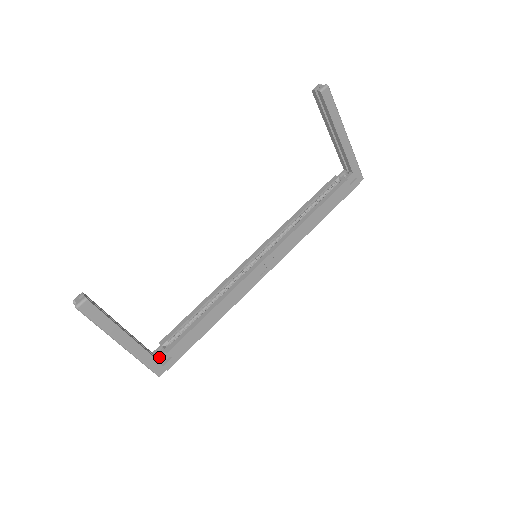
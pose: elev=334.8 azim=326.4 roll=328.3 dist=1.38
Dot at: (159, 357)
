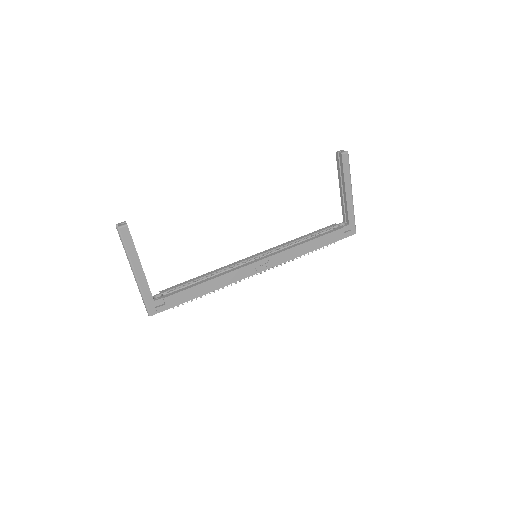
Dot at: (156, 299)
